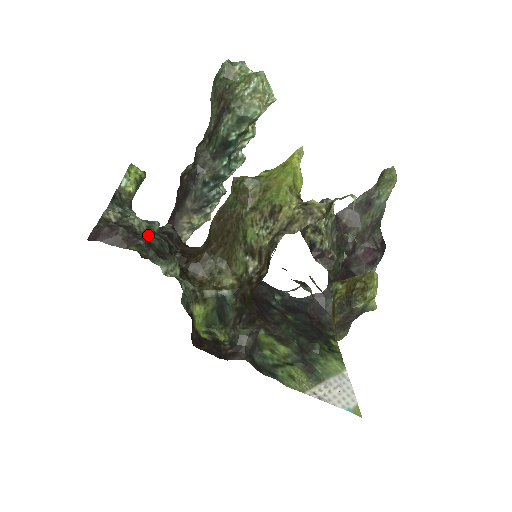
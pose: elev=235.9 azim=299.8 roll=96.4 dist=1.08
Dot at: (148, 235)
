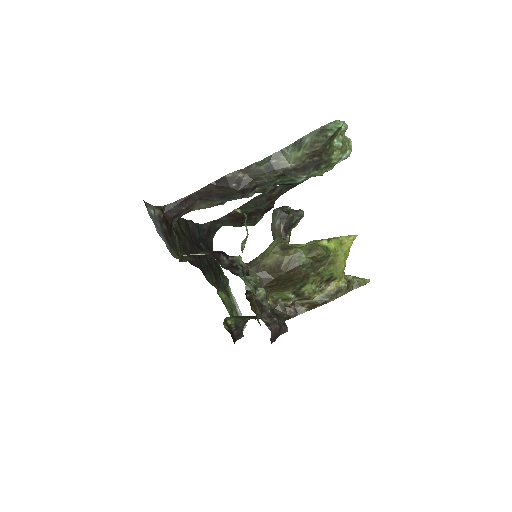
Dot at: occluded
